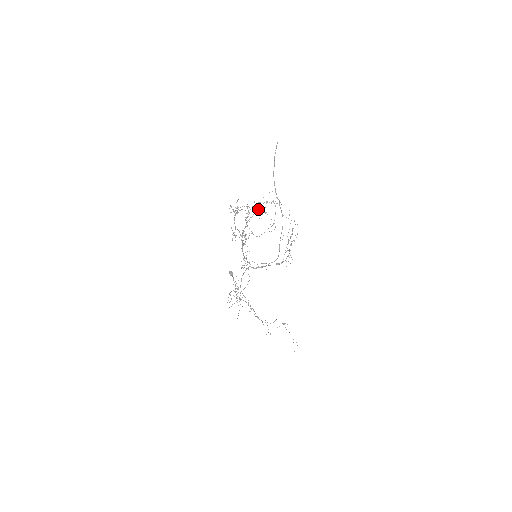
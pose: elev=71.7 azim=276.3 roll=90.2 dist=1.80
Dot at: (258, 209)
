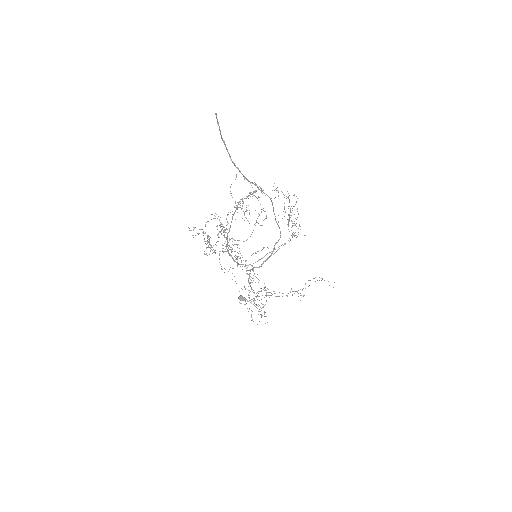
Dot at: (233, 214)
